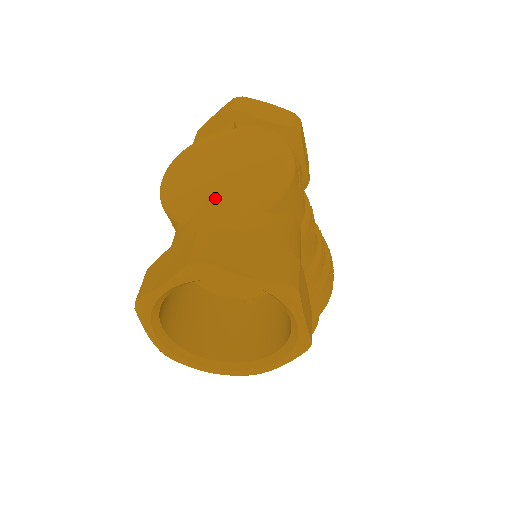
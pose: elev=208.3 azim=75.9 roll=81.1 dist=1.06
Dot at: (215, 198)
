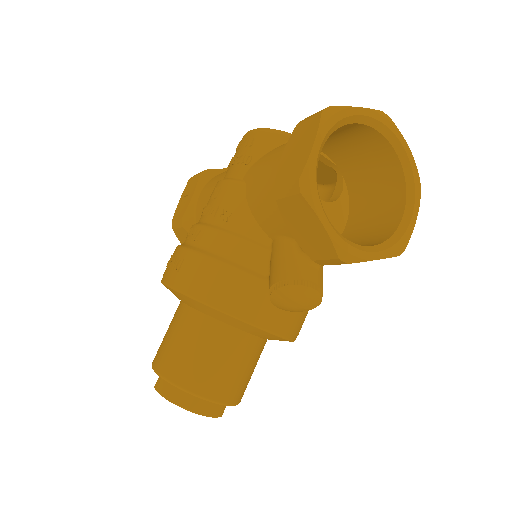
Dot at: occluded
